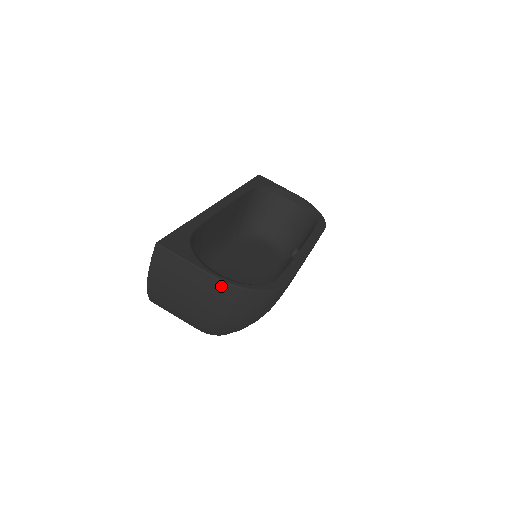
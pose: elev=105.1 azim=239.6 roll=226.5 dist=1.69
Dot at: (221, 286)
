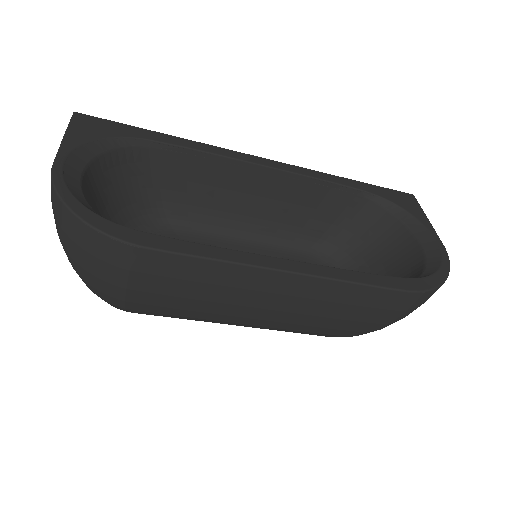
Dot at: occluded
